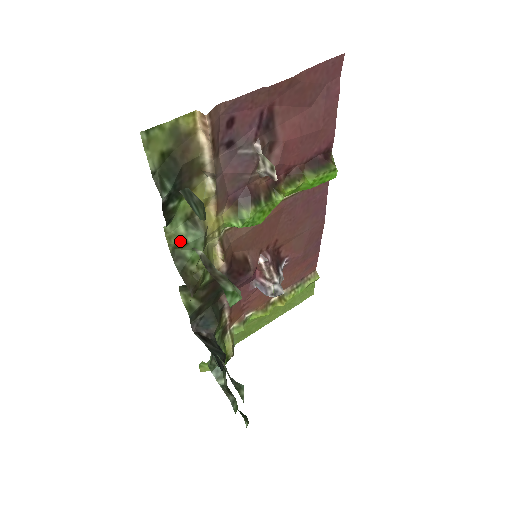
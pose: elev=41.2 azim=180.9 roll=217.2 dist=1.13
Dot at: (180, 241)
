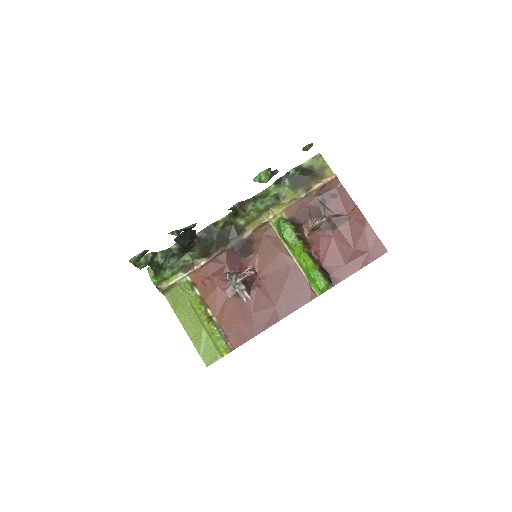
Dot at: (266, 194)
